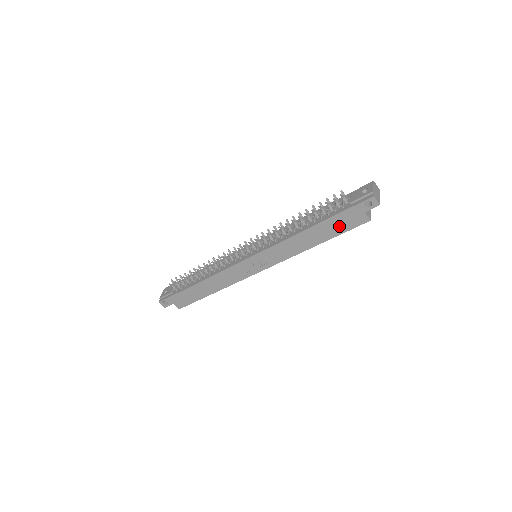
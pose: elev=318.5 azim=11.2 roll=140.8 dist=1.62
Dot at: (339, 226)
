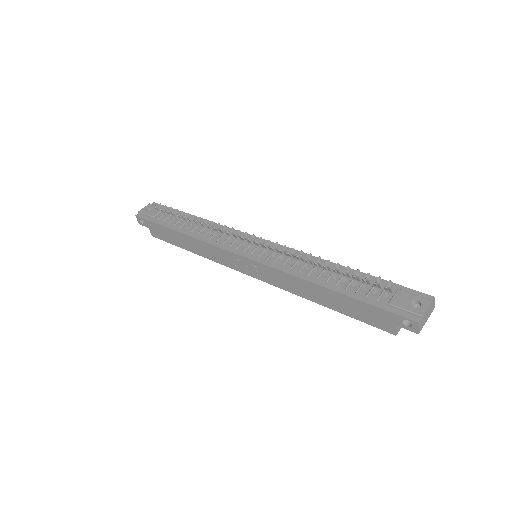
Dot at: (358, 312)
